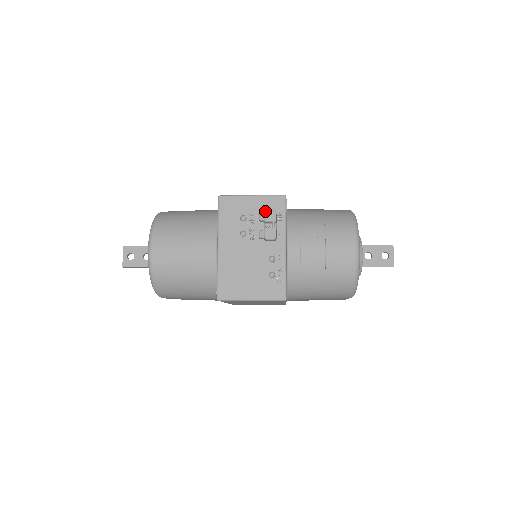
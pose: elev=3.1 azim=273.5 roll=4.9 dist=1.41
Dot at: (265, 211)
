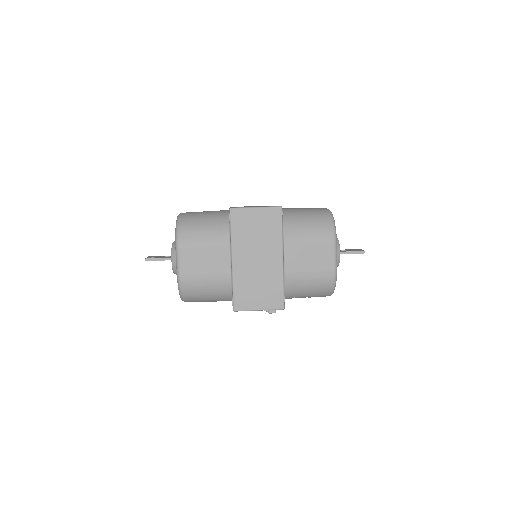
Dot at: occluded
